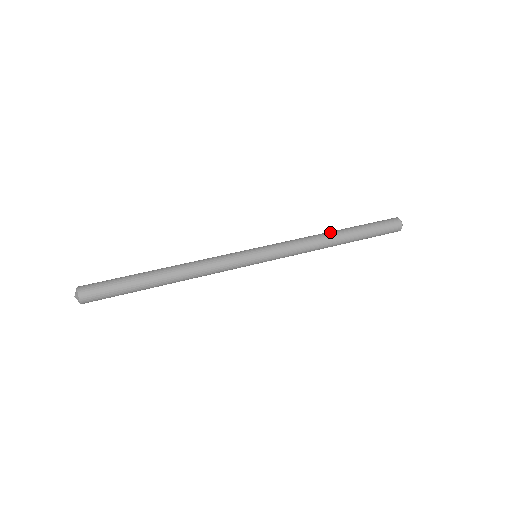
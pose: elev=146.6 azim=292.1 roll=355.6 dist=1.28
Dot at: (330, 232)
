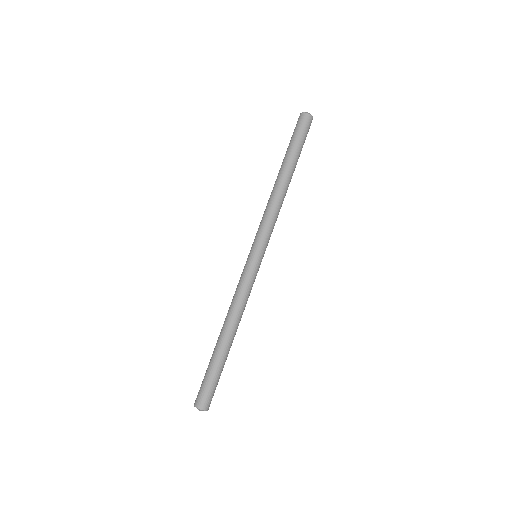
Dot at: (280, 182)
